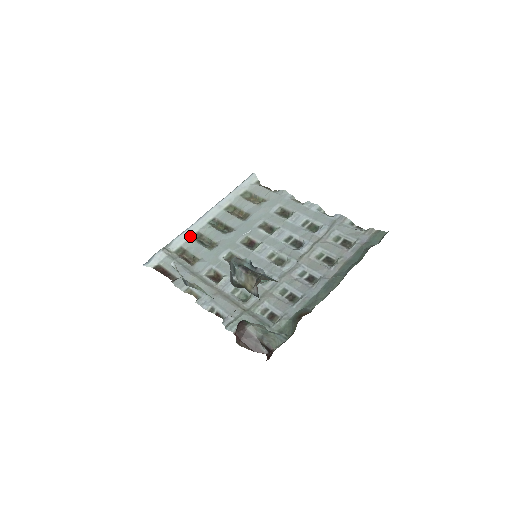
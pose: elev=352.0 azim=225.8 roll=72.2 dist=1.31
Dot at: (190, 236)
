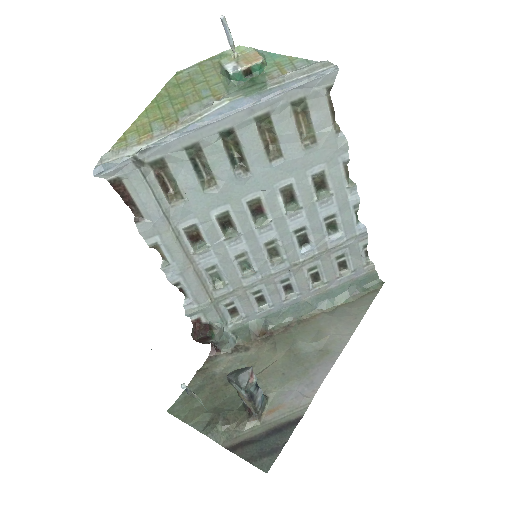
Dot at: (183, 146)
